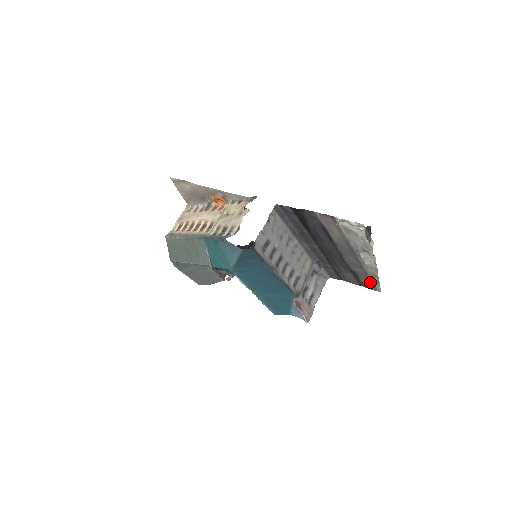
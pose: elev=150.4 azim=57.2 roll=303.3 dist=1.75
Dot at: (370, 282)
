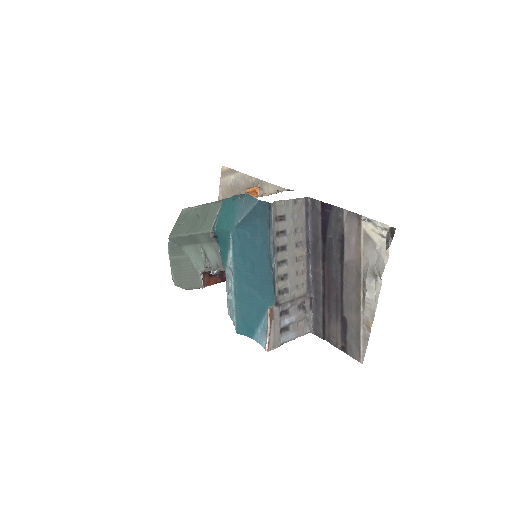
Dot at: (357, 342)
